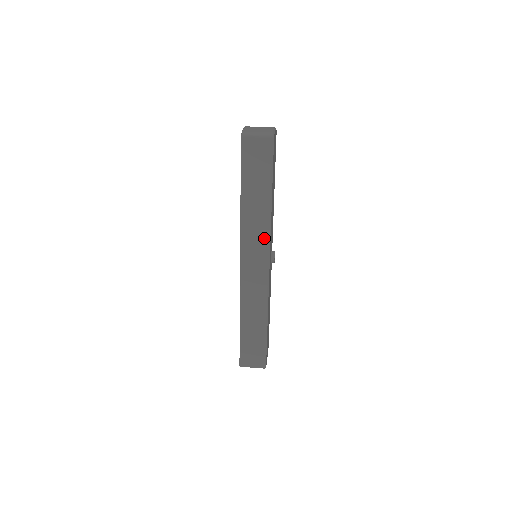
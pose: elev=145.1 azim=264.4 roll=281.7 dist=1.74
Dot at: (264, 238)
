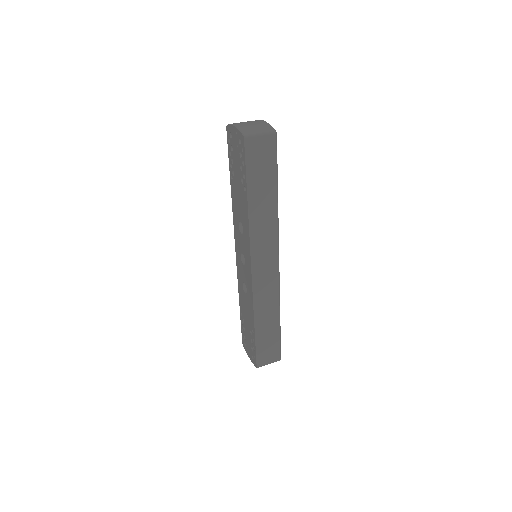
Dot at: (273, 237)
